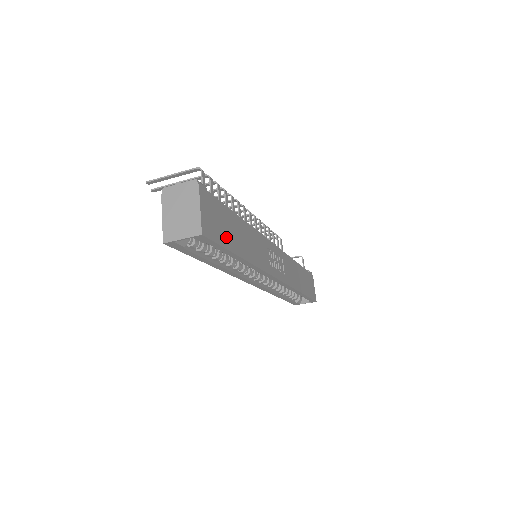
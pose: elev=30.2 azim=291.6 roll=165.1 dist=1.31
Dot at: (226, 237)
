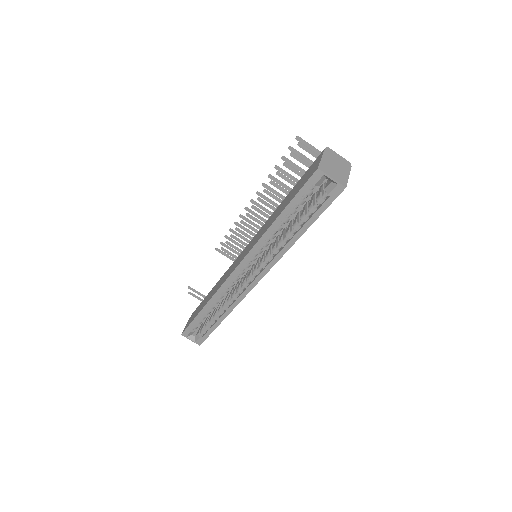
Dot at: occluded
